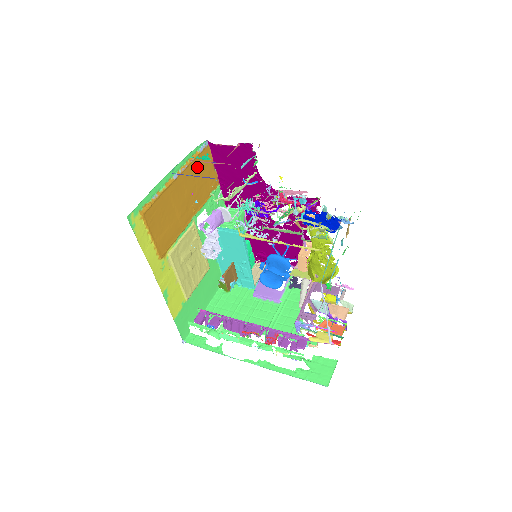
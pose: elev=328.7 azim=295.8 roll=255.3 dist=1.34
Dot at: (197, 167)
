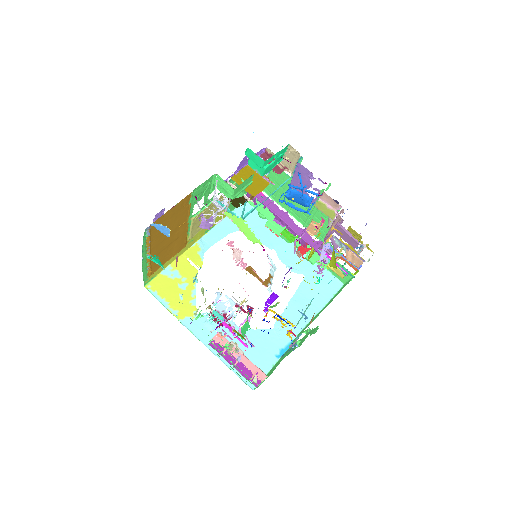
Dot at: (158, 232)
